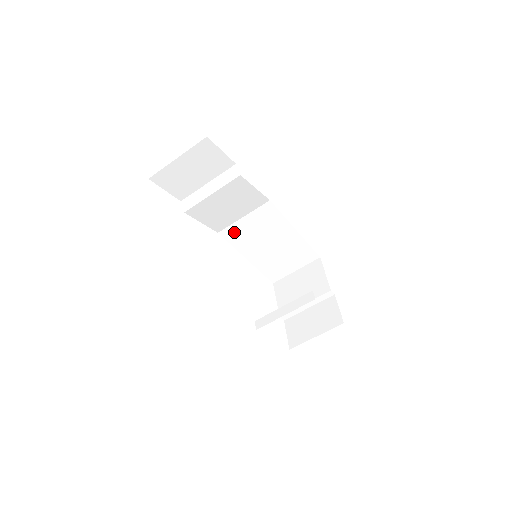
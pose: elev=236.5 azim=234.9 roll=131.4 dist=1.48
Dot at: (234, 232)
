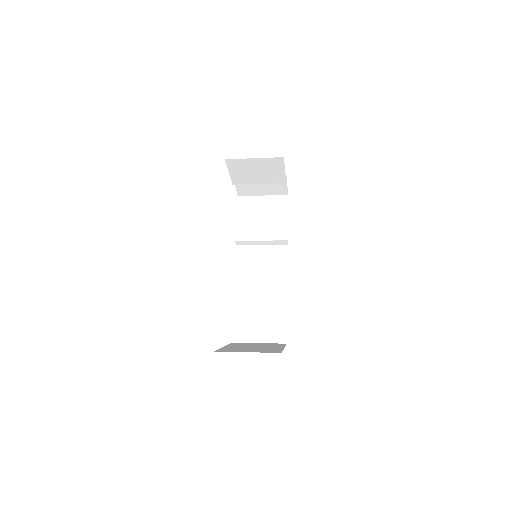
Dot at: occluded
